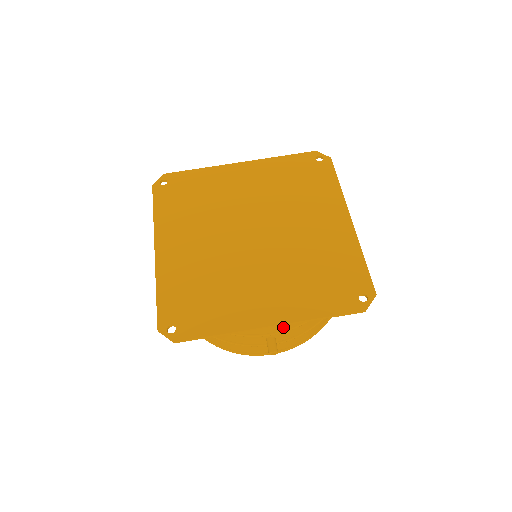
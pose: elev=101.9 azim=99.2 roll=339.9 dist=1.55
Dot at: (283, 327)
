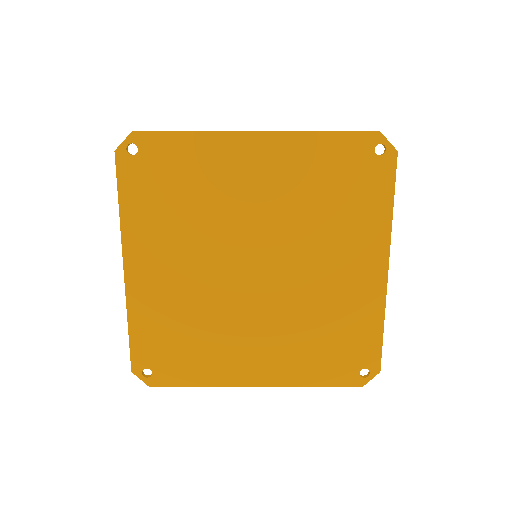
Dot at: occluded
